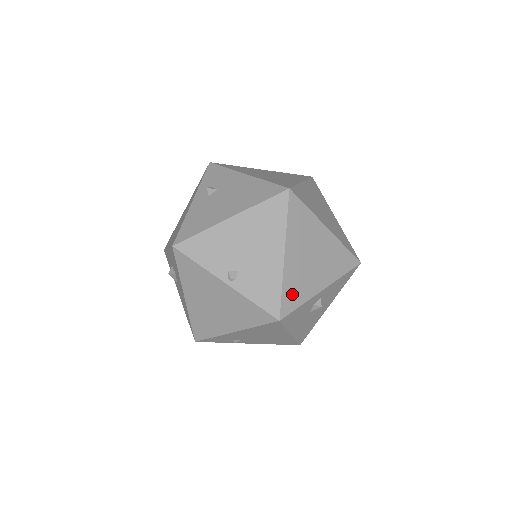
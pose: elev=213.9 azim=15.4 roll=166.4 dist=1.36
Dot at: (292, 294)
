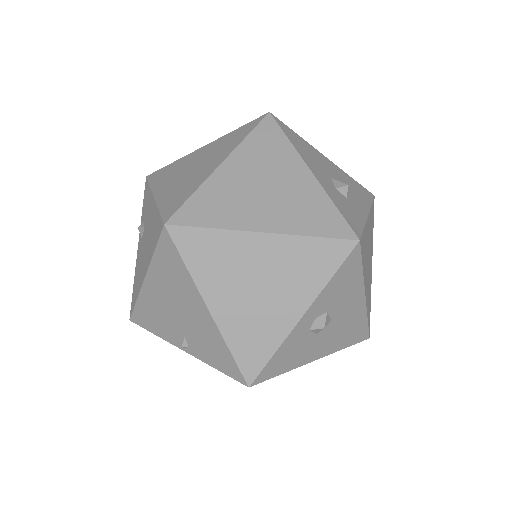
Dot at: (250, 348)
